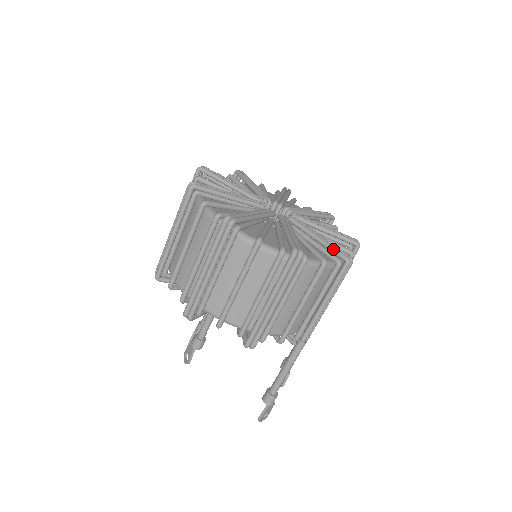
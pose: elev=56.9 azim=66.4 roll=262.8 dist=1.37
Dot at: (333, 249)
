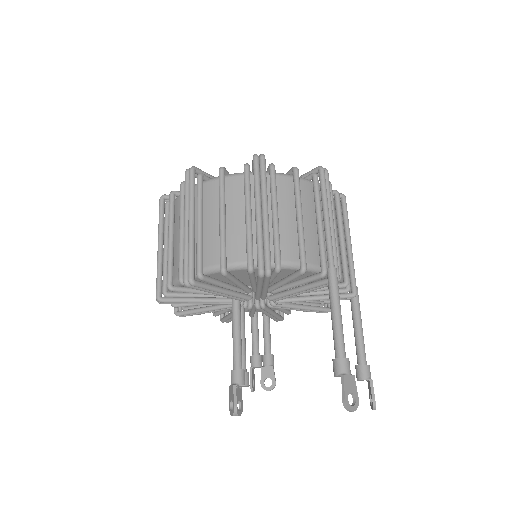
Dot at: (304, 174)
